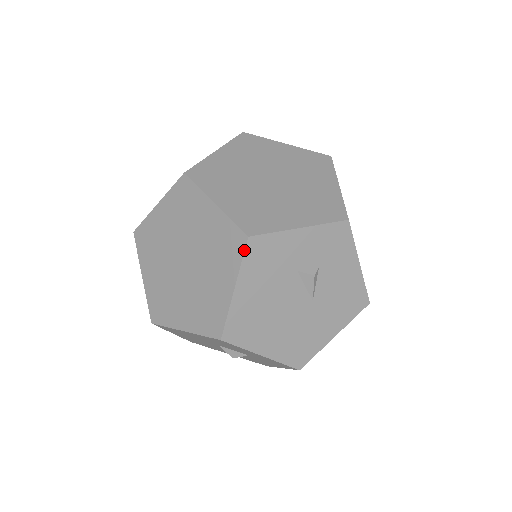
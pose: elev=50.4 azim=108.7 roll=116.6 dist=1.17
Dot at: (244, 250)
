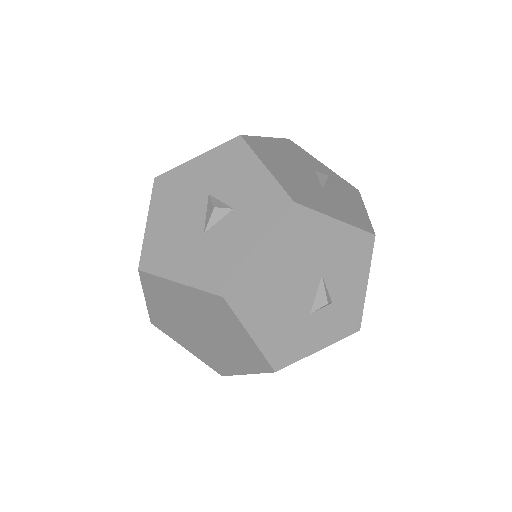
Dot at: (283, 138)
